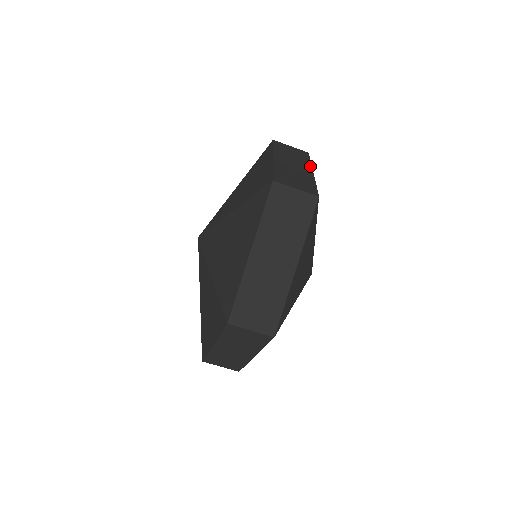
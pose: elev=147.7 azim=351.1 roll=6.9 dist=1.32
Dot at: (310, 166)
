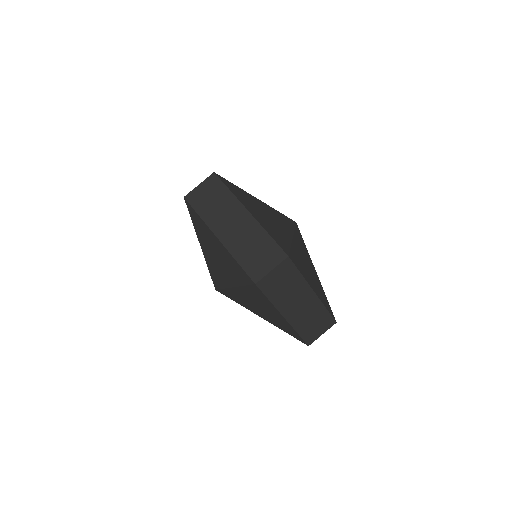
Dot at: (239, 204)
